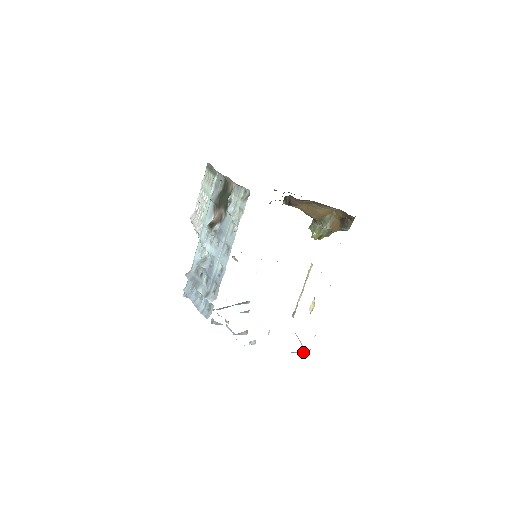
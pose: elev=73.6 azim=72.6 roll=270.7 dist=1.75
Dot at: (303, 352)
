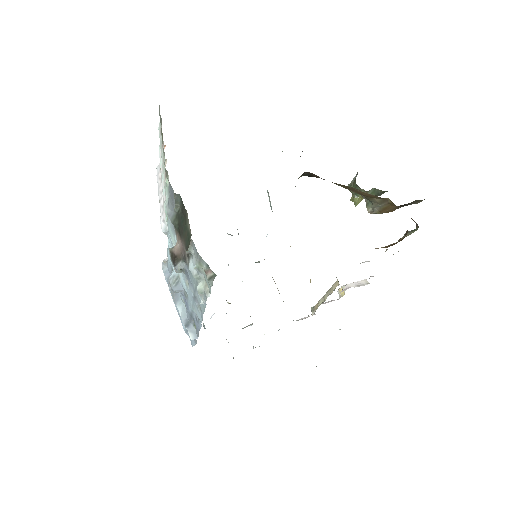
Dot at: occluded
